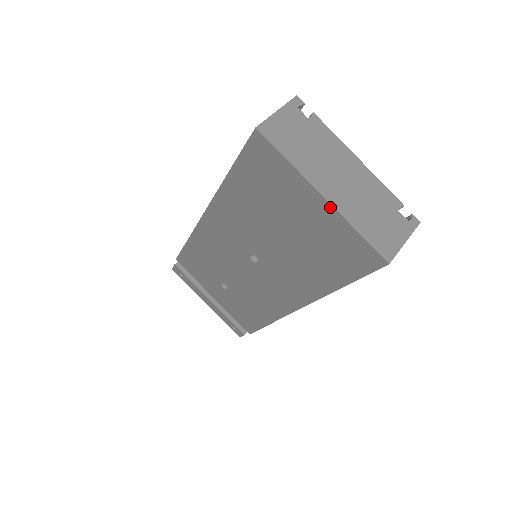
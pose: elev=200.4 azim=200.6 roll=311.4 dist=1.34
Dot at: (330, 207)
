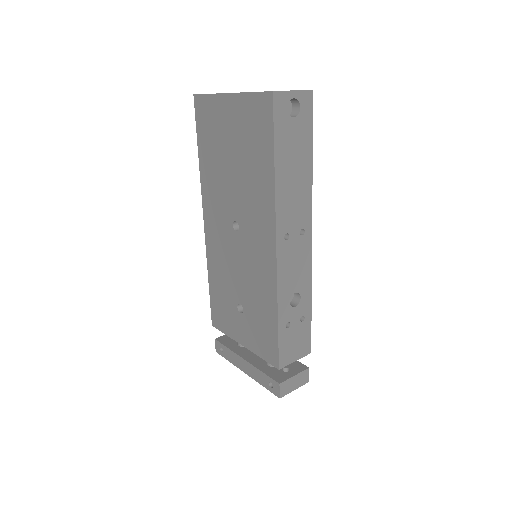
Dot at: (234, 96)
